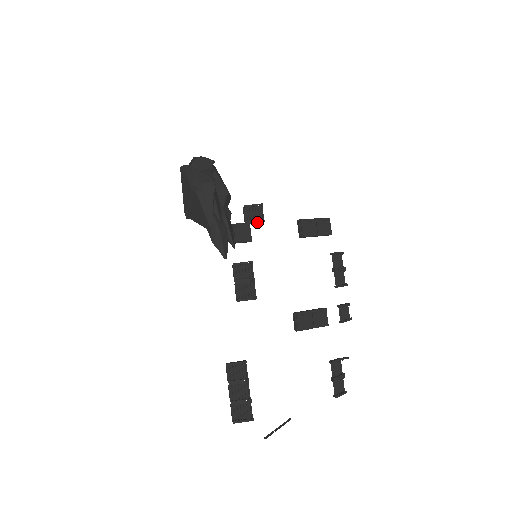
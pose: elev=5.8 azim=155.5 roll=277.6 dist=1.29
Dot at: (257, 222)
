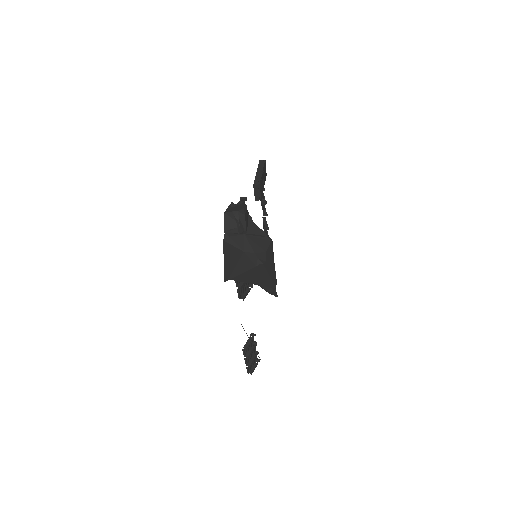
Dot at: occluded
